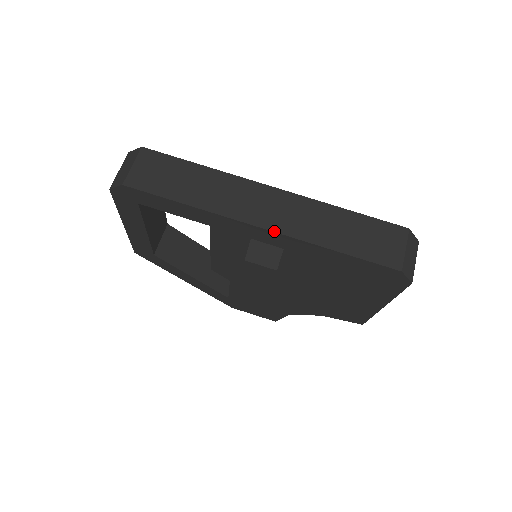
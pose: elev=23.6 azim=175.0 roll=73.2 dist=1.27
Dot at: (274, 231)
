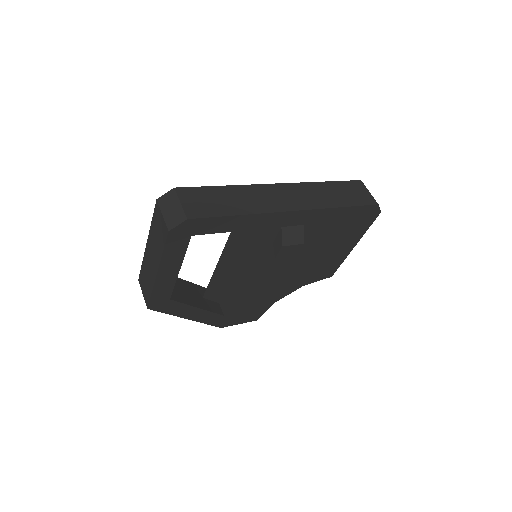
Dot at: (304, 210)
